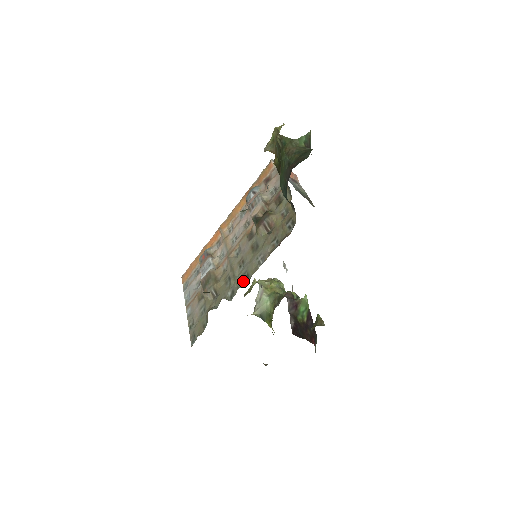
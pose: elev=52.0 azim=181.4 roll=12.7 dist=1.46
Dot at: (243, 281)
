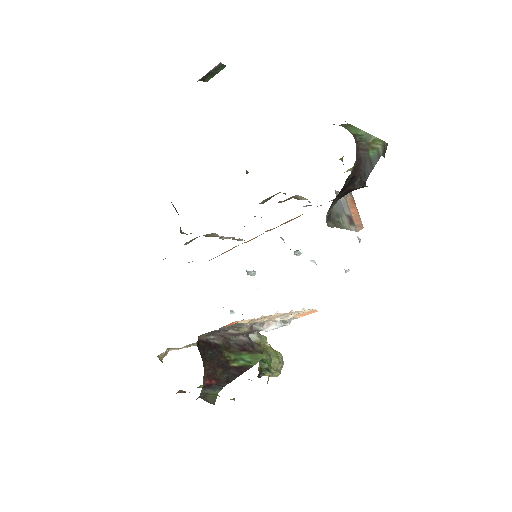
Dot at: occluded
